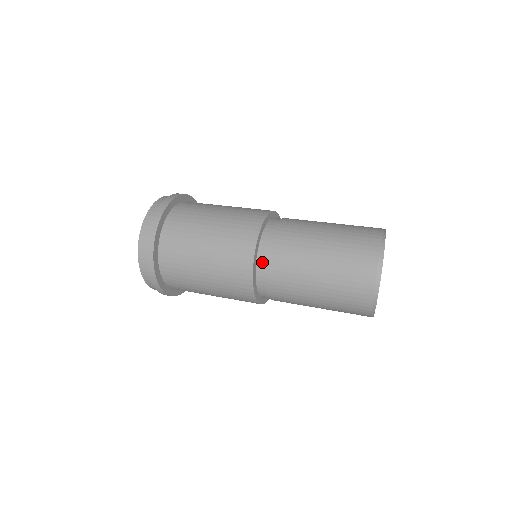
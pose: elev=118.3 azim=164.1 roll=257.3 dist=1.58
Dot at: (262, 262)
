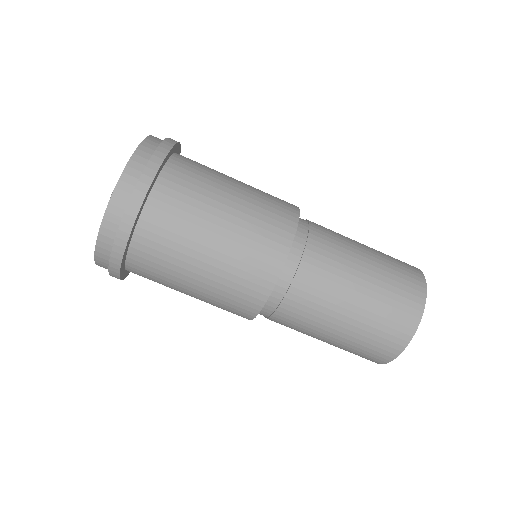
Dot at: (287, 275)
